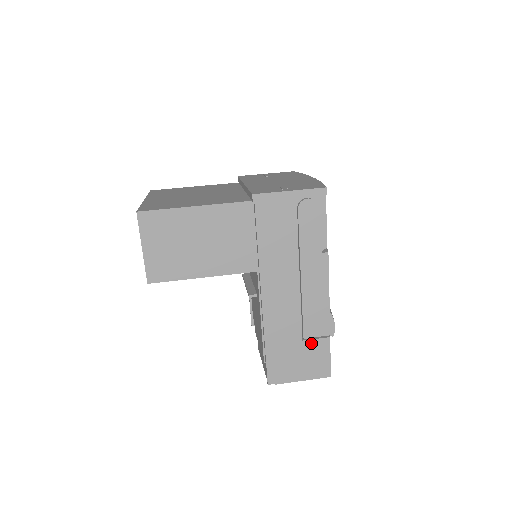
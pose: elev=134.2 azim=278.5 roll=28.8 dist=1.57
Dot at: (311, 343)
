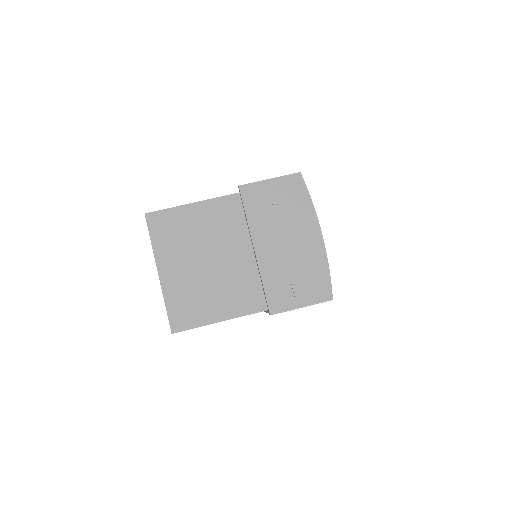
Dot at: occluded
